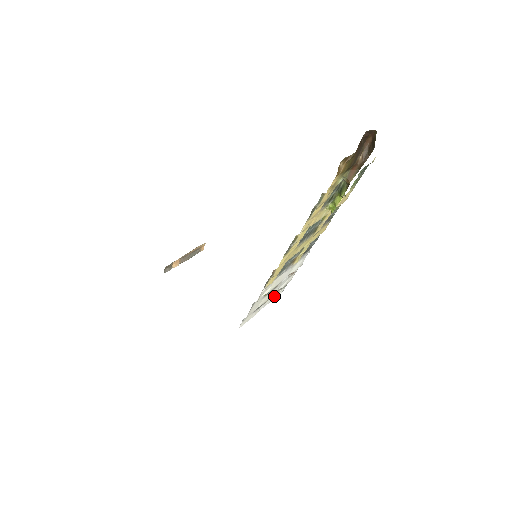
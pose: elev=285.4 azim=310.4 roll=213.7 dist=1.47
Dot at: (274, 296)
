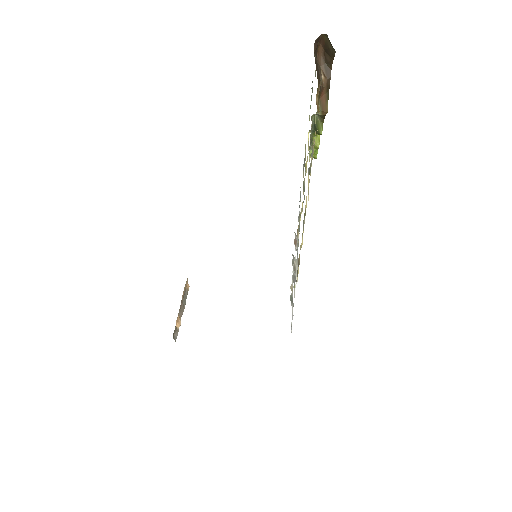
Dot at: occluded
